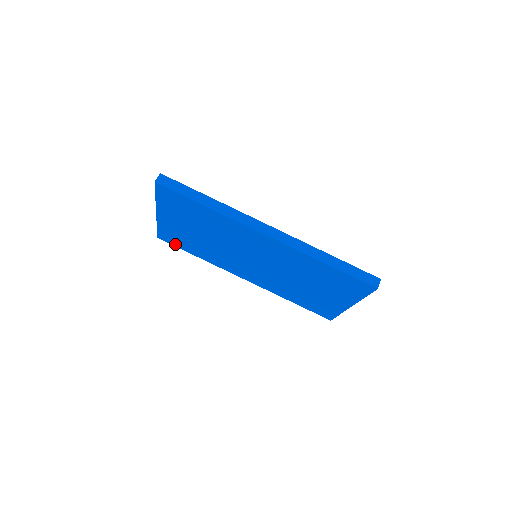
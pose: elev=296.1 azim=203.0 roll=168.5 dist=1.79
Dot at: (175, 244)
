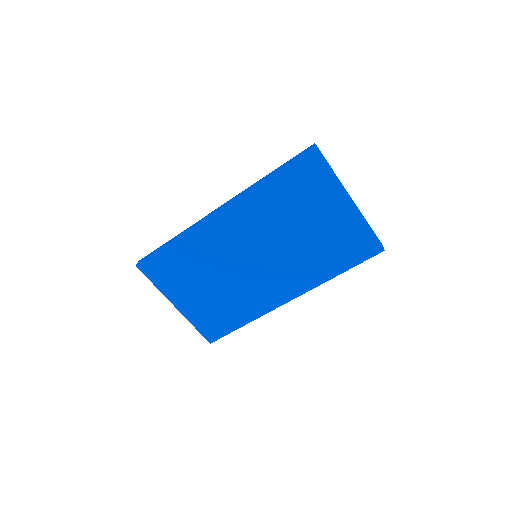
Dot at: (222, 332)
